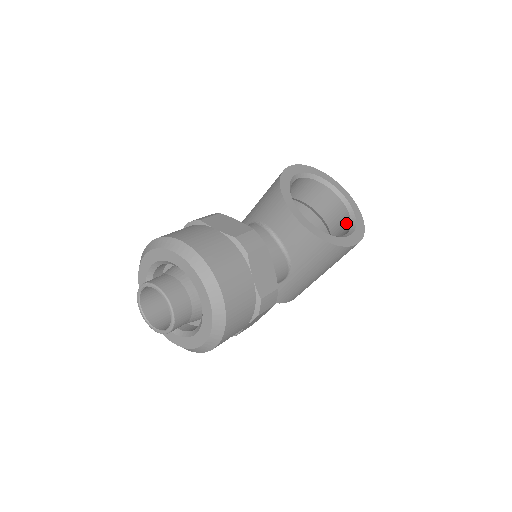
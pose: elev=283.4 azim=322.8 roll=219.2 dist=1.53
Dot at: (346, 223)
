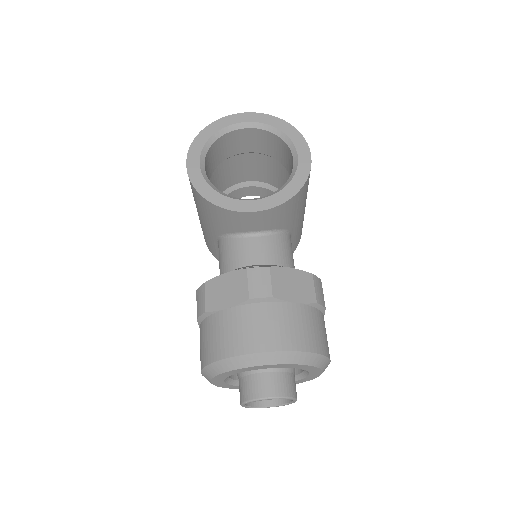
Dot at: (276, 141)
